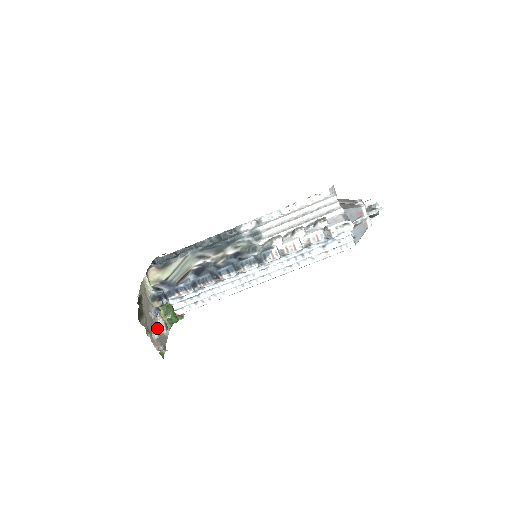
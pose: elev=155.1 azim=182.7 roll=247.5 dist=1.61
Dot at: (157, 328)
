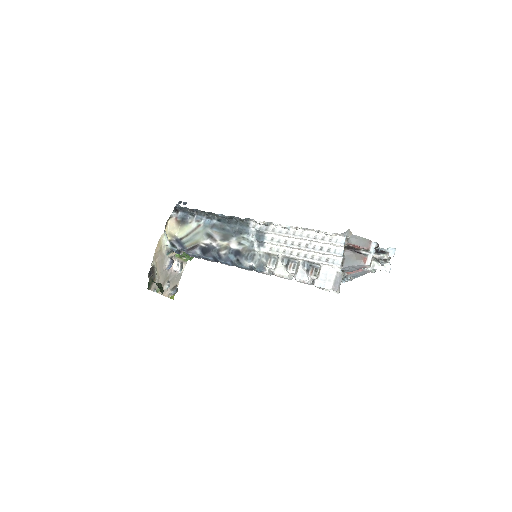
Dot at: (171, 274)
